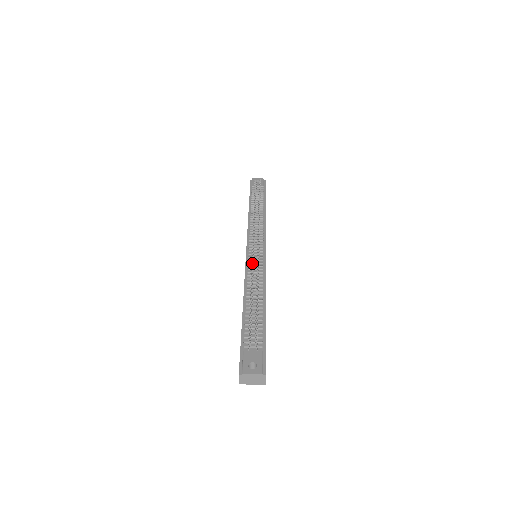
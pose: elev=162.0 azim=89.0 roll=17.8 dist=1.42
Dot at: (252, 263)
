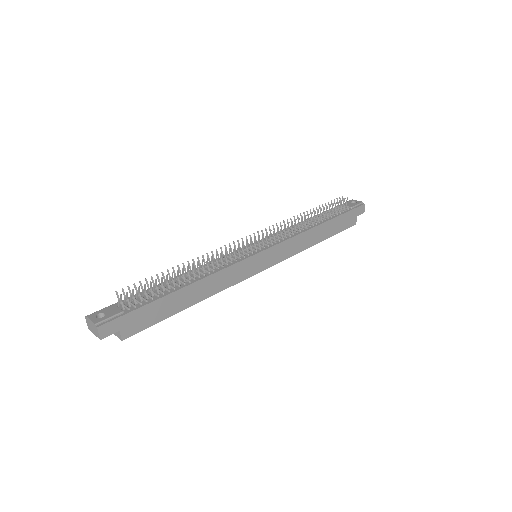
Dot at: (221, 250)
